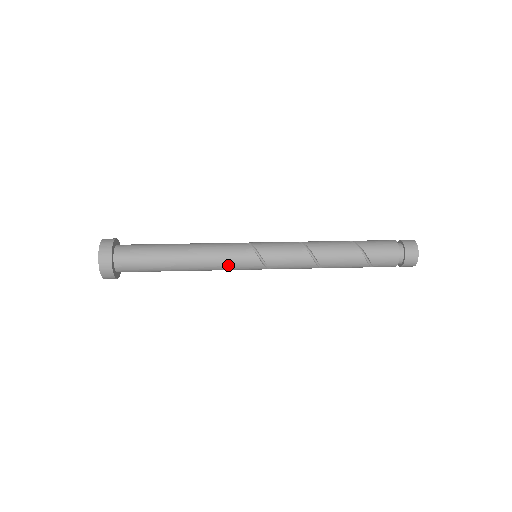
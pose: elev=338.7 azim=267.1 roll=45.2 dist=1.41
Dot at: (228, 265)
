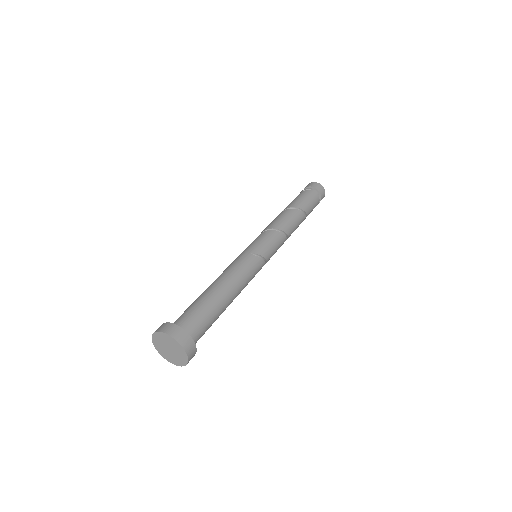
Dot at: occluded
